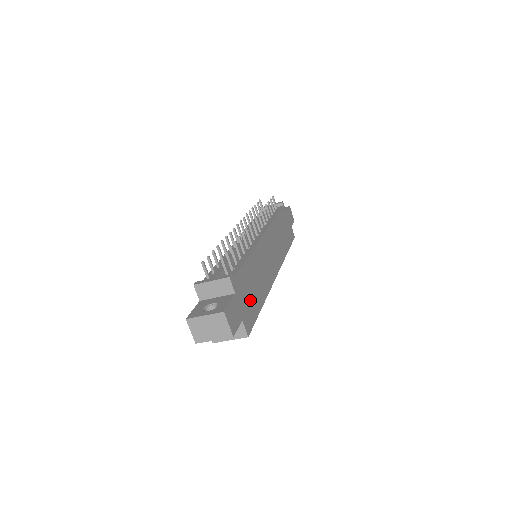
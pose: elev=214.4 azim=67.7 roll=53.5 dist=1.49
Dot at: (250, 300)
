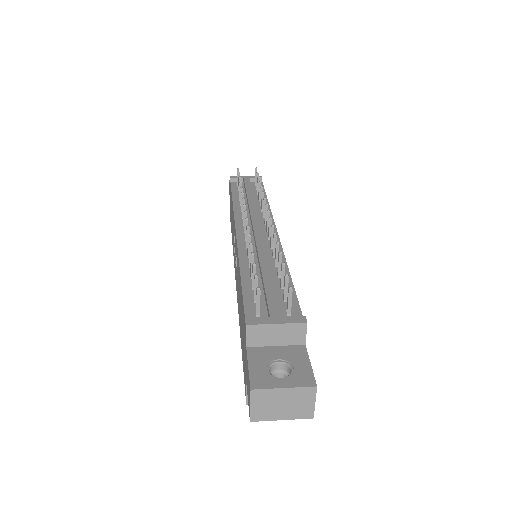
Dot at: occluded
